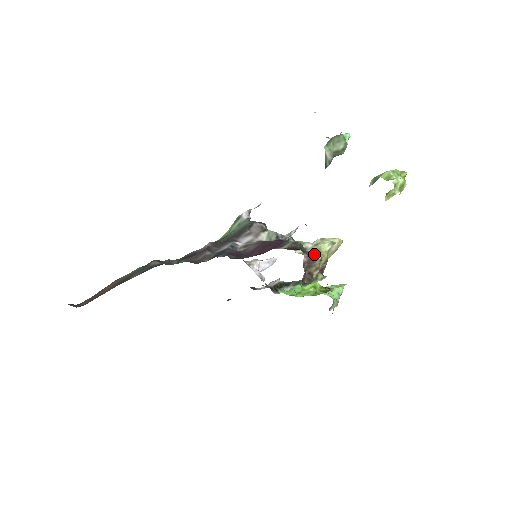
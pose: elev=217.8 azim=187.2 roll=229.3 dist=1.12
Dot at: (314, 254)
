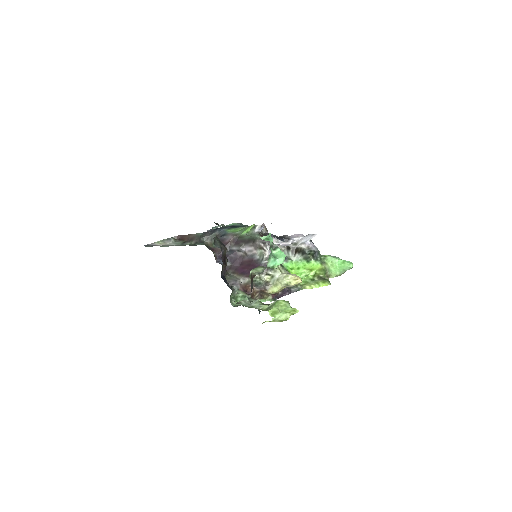
Dot at: (265, 290)
